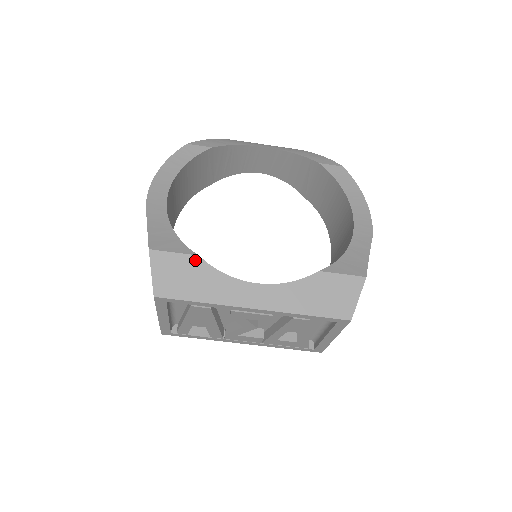
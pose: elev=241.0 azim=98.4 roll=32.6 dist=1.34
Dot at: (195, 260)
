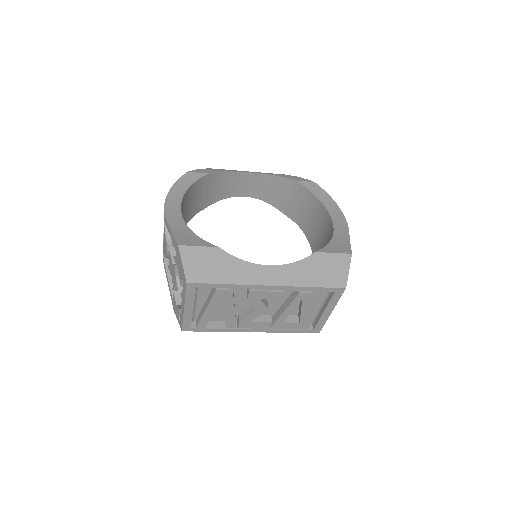
Dot at: (217, 251)
